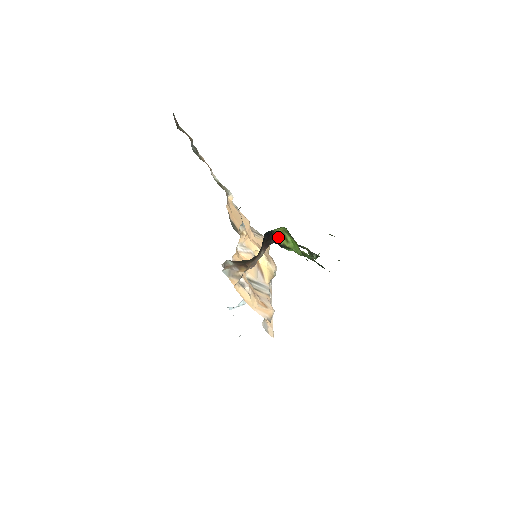
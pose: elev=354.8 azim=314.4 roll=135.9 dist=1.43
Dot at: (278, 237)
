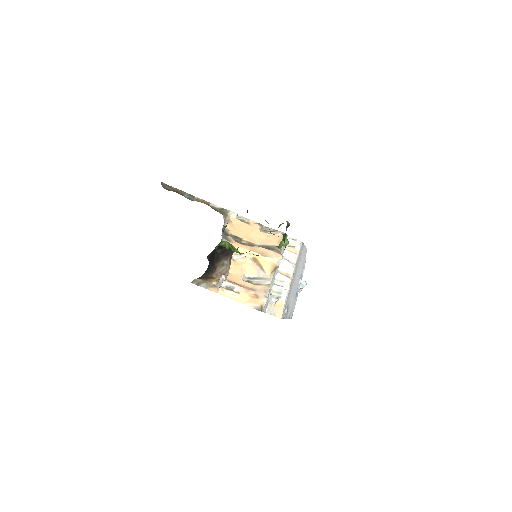
Dot at: (229, 247)
